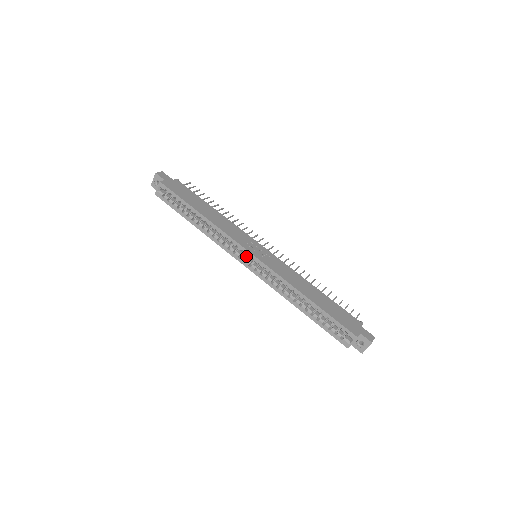
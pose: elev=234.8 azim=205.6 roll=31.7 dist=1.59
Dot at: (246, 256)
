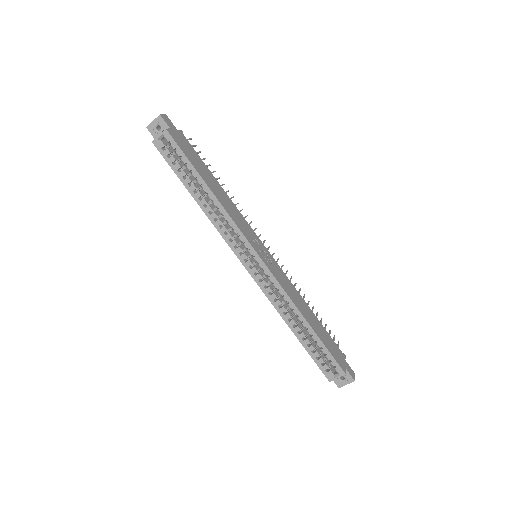
Dot at: (247, 254)
